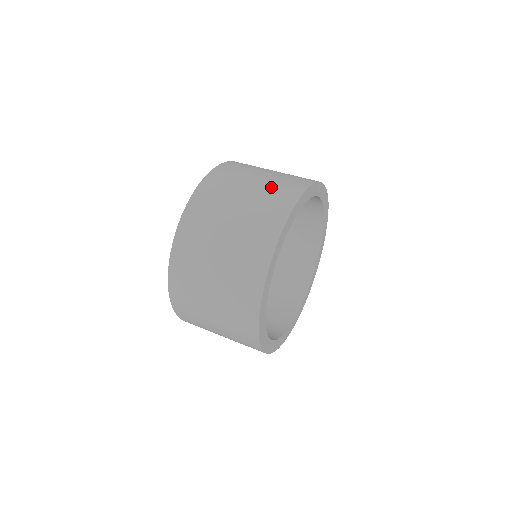
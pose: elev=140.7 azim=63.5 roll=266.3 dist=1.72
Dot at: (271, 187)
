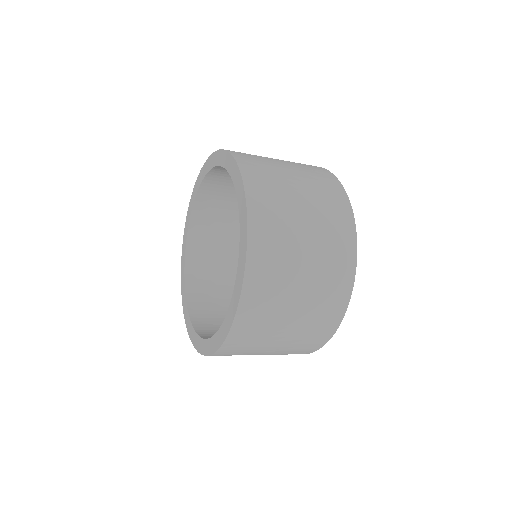
Dot at: (305, 169)
